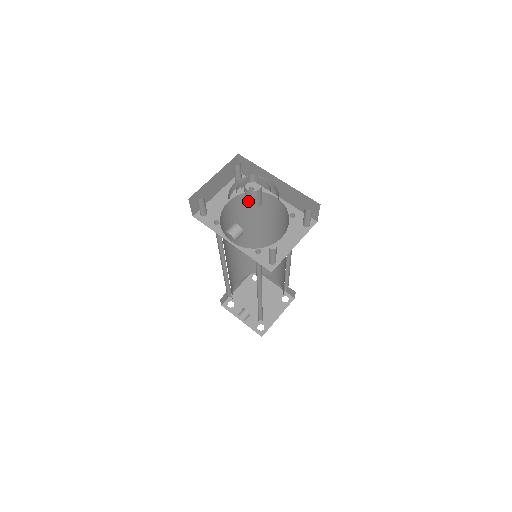
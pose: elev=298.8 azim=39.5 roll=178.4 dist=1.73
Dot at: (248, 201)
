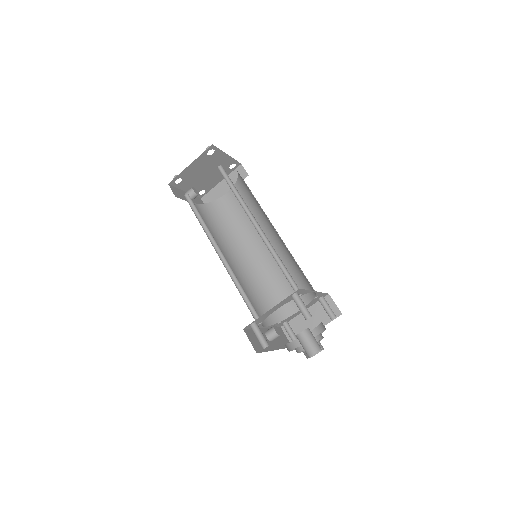
Dot at: (301, 344)
